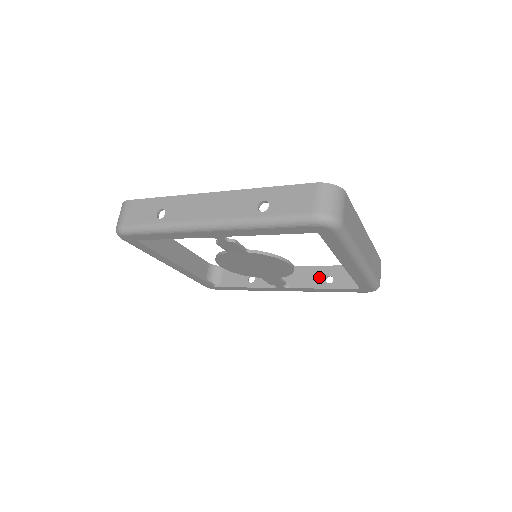
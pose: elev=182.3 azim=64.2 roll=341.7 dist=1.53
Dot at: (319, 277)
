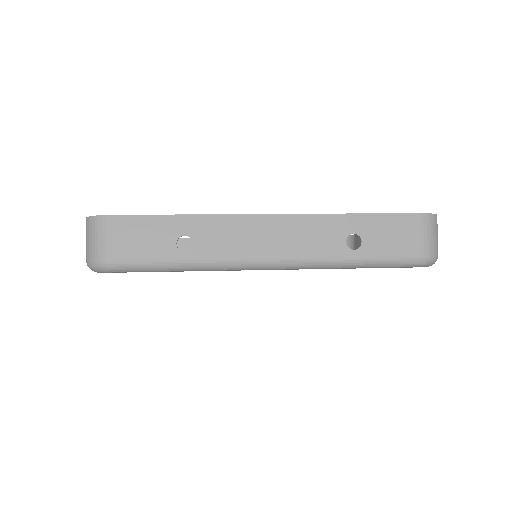
Dot at: occluded
